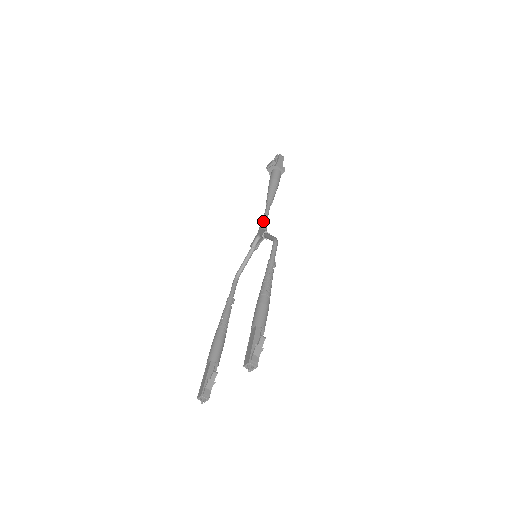
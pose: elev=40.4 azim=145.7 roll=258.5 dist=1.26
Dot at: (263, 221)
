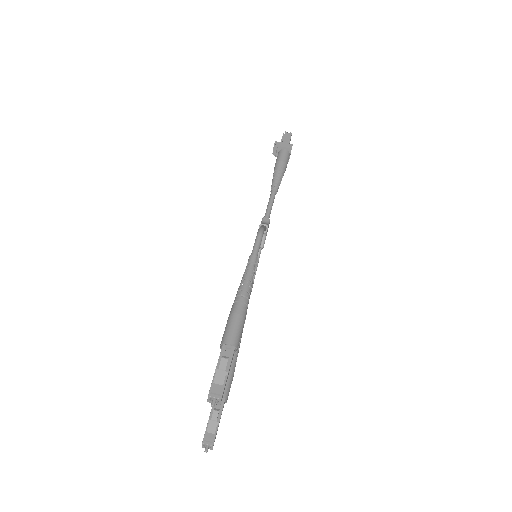
Dot at: (265, 213)
